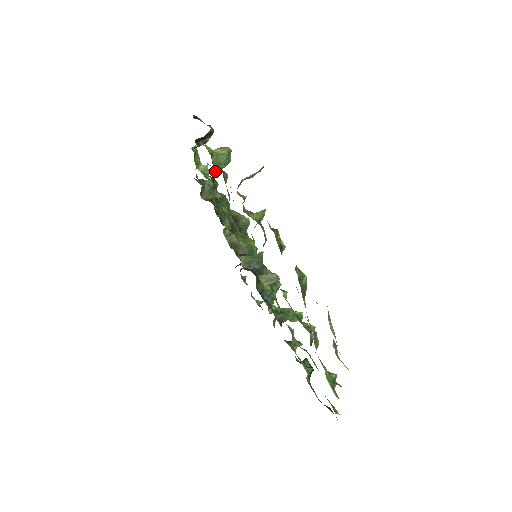
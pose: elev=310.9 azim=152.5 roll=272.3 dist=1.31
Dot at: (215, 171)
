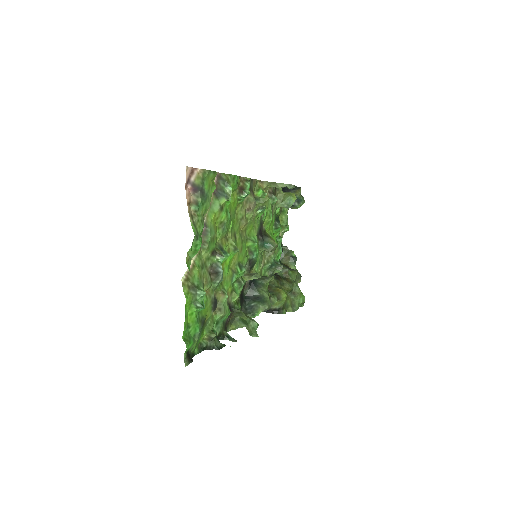
Dot at: (277, 206)
